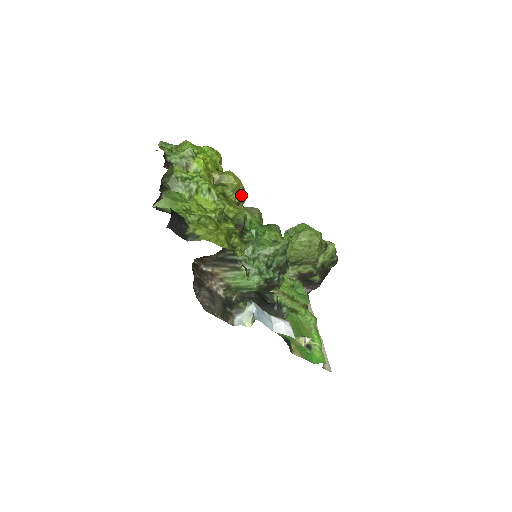
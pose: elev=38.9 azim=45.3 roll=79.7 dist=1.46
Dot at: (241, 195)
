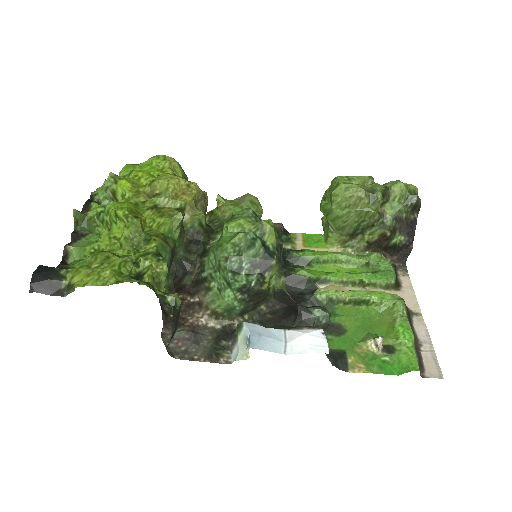
Dot at: (185, 195)
